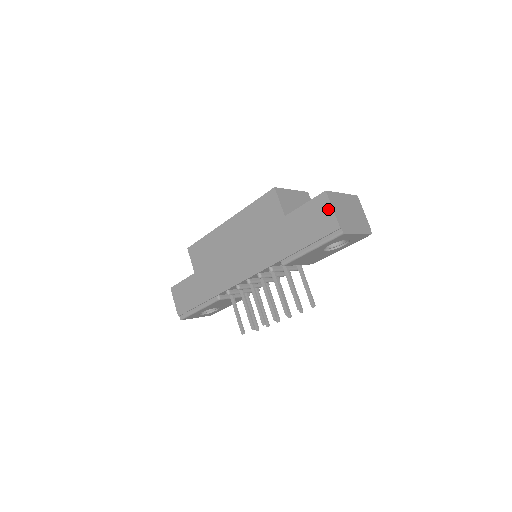
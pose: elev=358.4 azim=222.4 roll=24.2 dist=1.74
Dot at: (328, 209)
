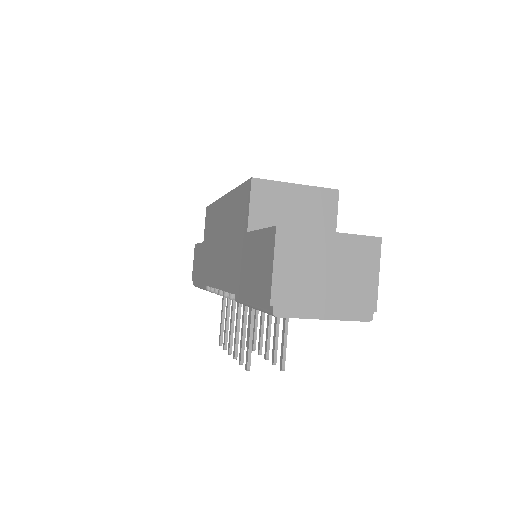
Dot at: (270, 260)
